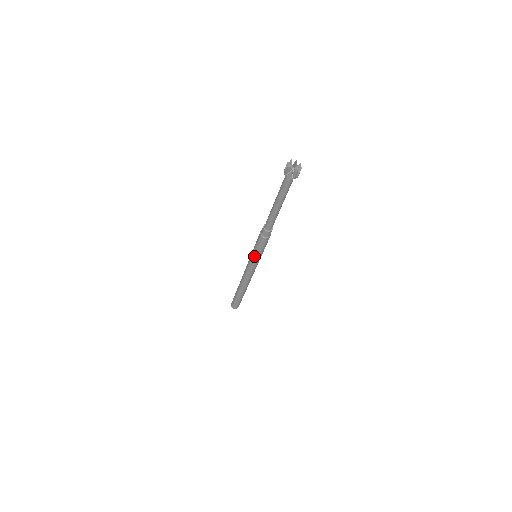
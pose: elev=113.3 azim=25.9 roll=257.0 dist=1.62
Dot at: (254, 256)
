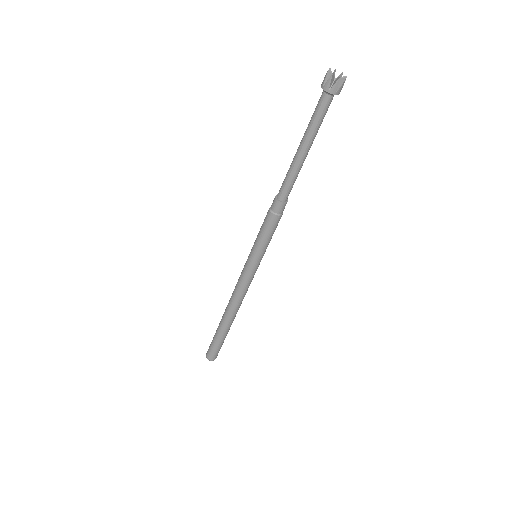
Dot at: (257, 254)
